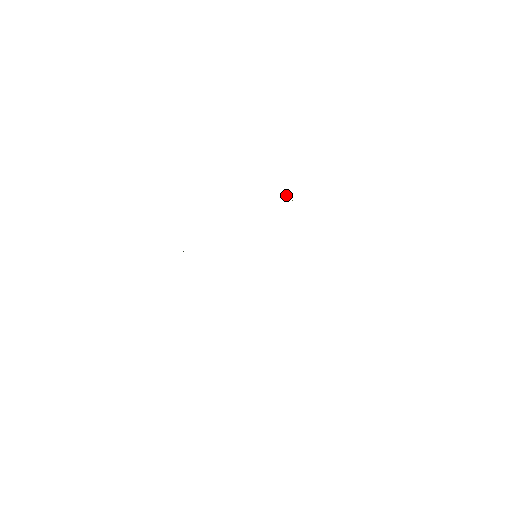
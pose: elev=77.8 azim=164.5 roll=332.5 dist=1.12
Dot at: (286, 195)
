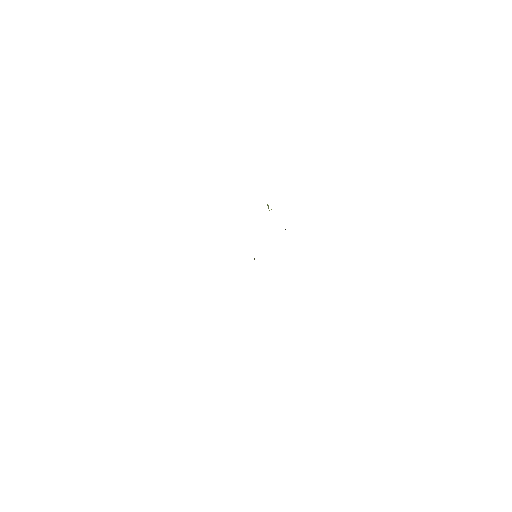
Dot at: (268, 207)
